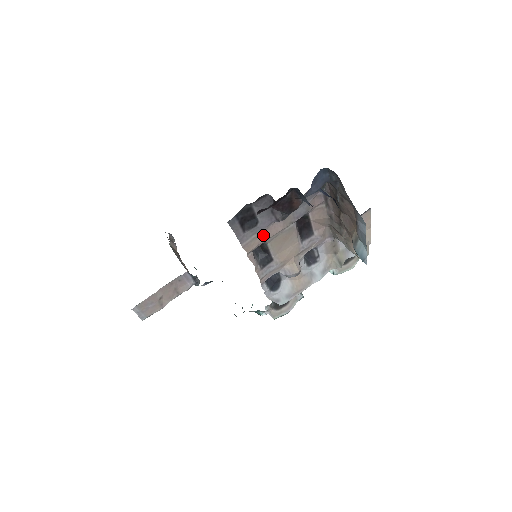
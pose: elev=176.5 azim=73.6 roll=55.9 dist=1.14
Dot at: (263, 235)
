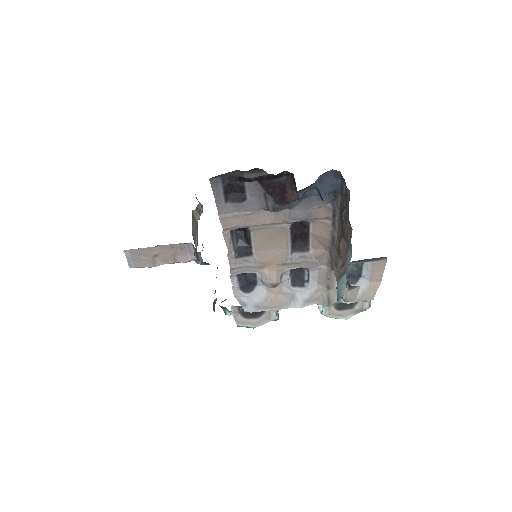
Dot at: (248, 218)
